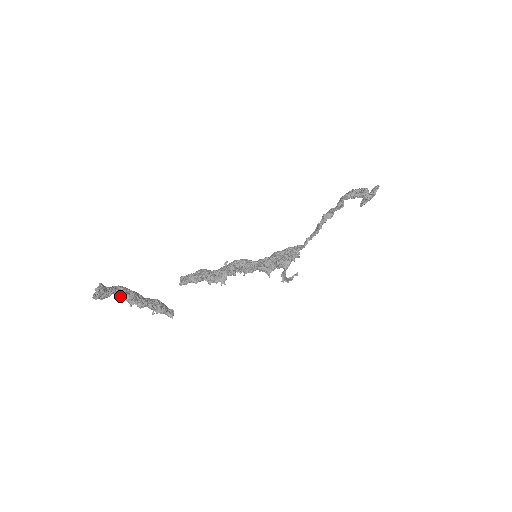
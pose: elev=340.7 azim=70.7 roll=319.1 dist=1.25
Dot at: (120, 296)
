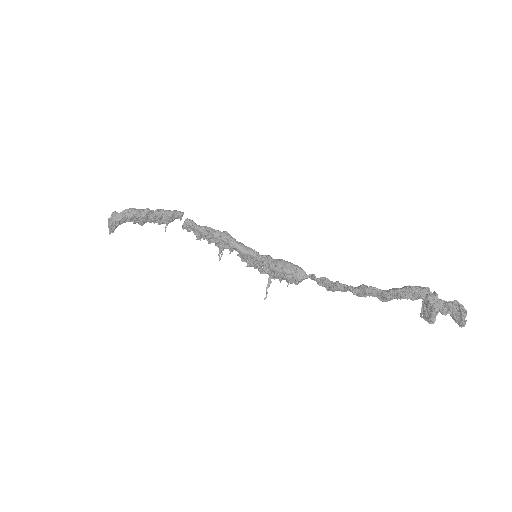
Dot at: (131, 220)
